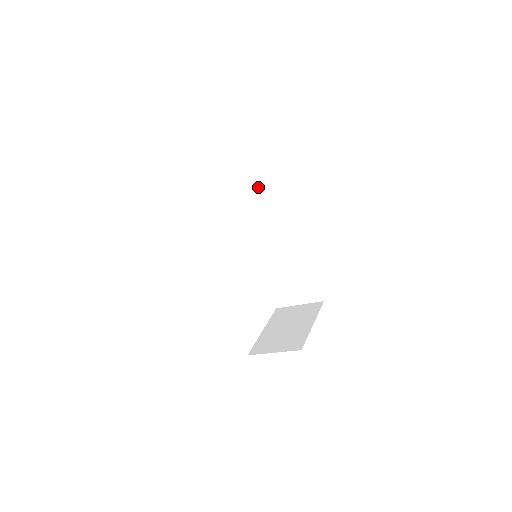
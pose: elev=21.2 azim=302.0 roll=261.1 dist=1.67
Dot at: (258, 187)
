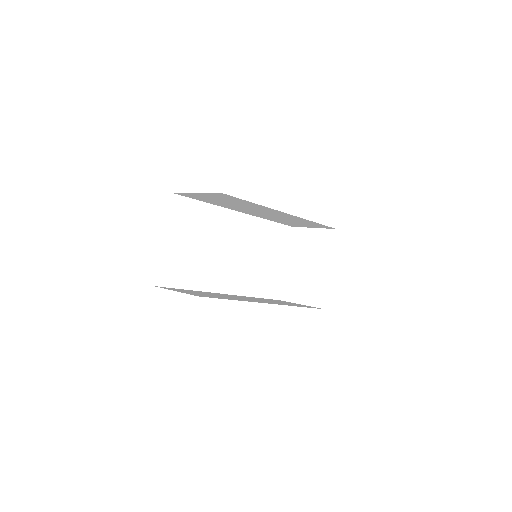
Dot at: (228, 200)
